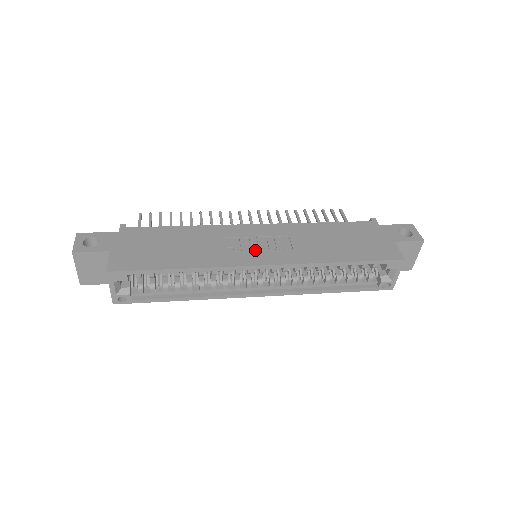
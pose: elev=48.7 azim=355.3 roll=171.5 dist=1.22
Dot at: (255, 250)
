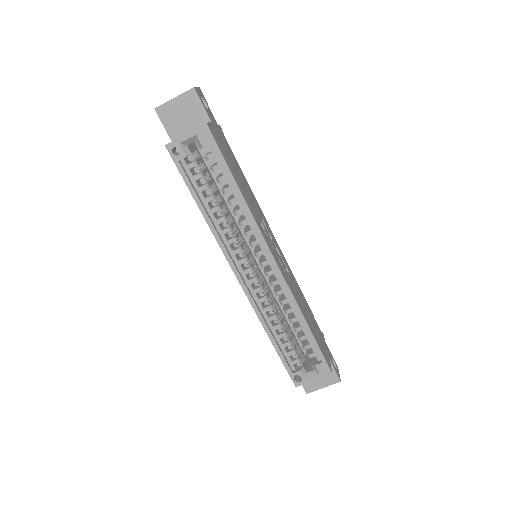
Dot at: (273, 248)
